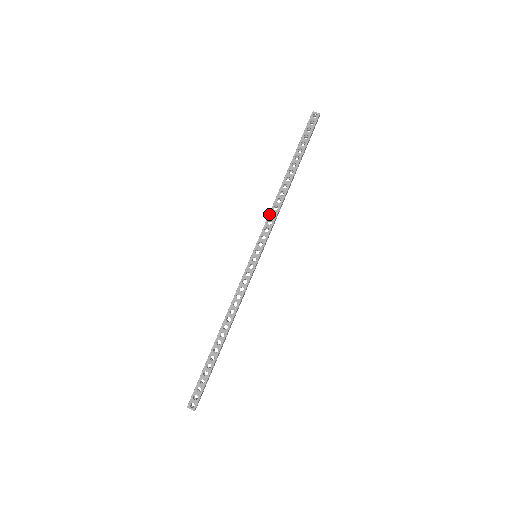
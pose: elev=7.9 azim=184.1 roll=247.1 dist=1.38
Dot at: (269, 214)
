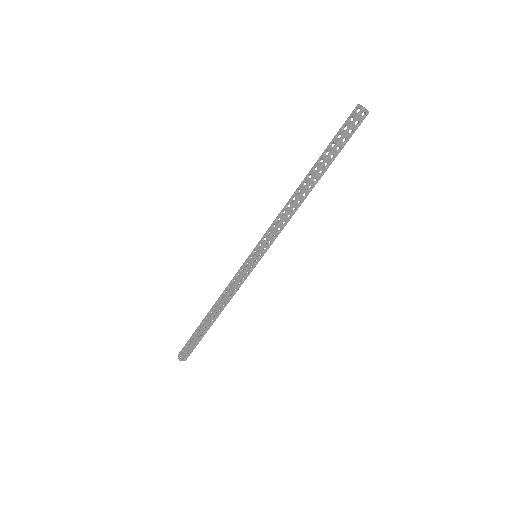
Dot at: (276, 218)
